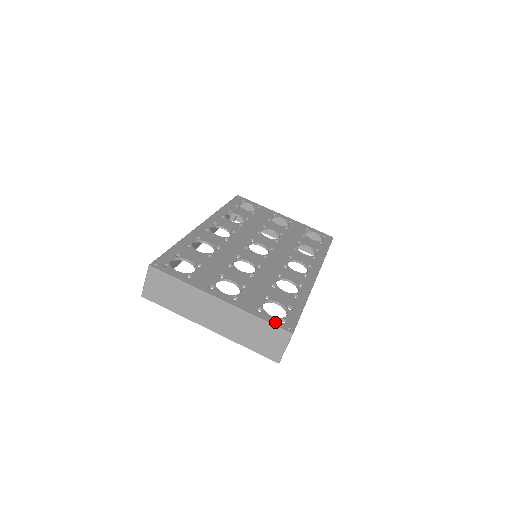
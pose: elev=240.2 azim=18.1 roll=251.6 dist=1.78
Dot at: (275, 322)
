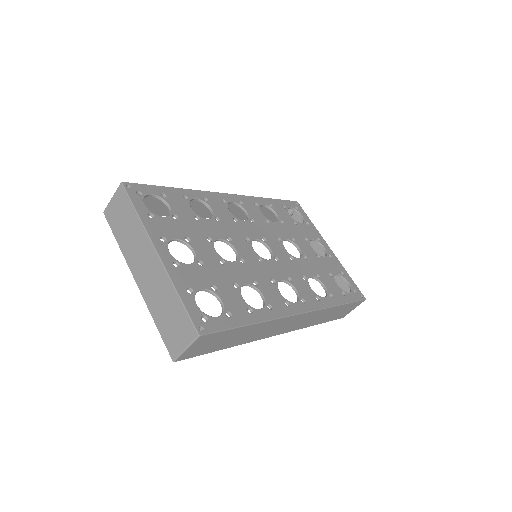
Dot at: (193, 312)
